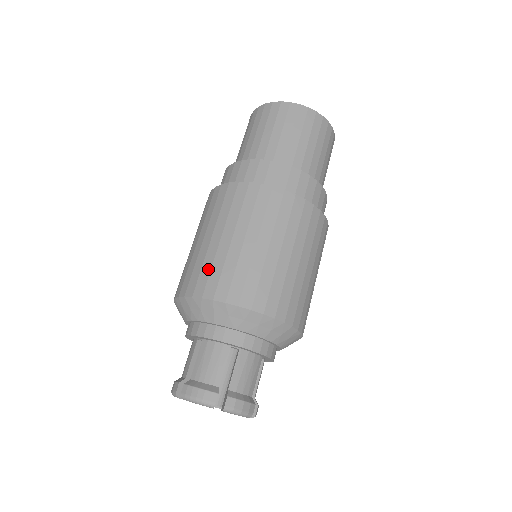
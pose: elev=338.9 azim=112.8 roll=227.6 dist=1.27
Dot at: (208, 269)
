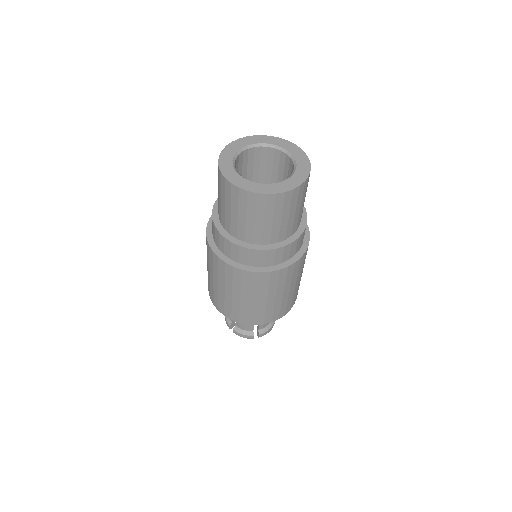
Dot at: occluded
